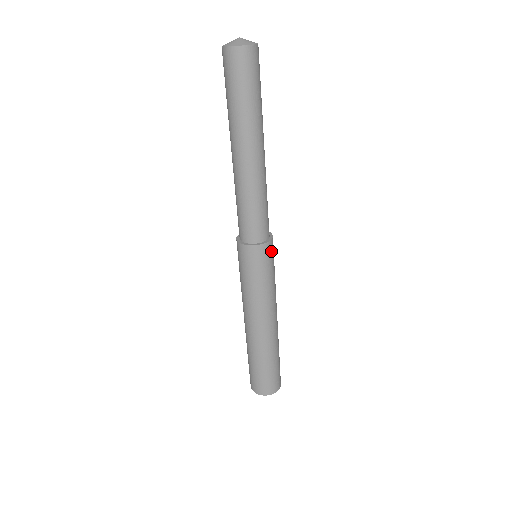
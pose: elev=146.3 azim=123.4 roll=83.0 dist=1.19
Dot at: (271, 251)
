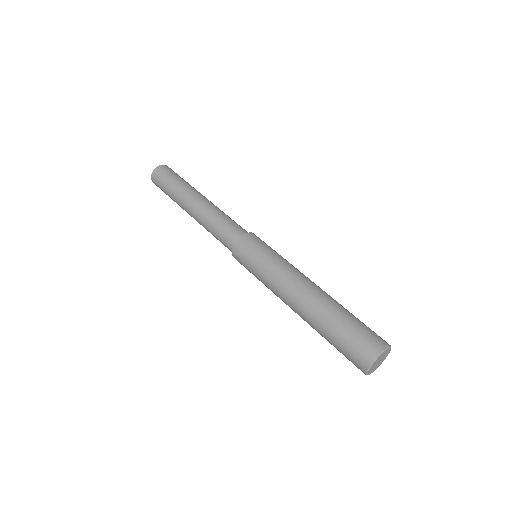
Dot at: (260, 239)
